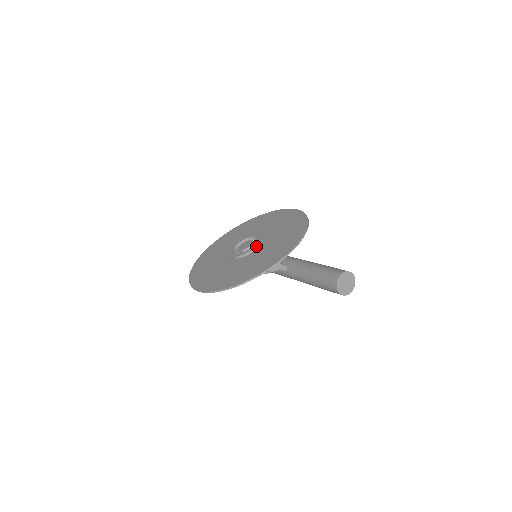
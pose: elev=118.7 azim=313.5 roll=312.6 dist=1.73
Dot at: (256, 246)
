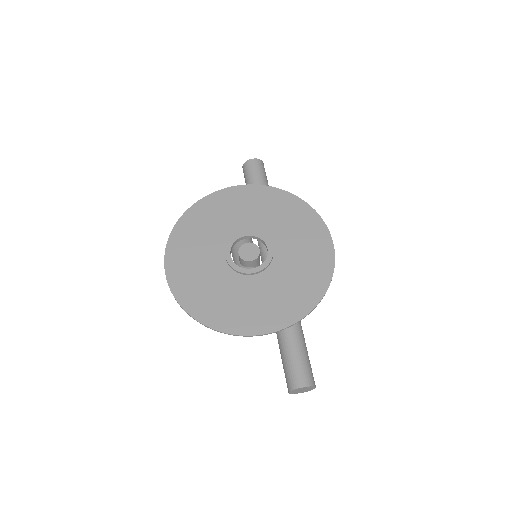
Dot at: (255, 272)
